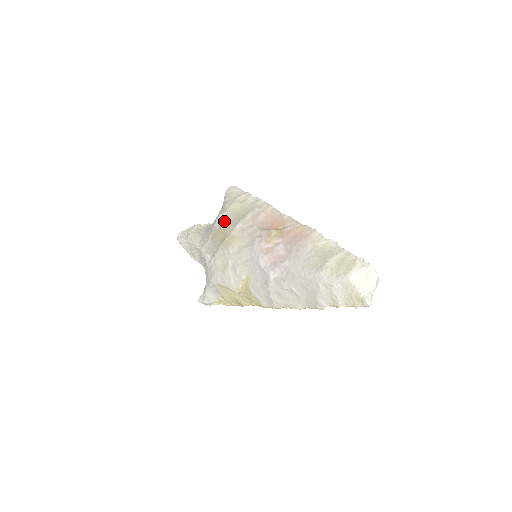
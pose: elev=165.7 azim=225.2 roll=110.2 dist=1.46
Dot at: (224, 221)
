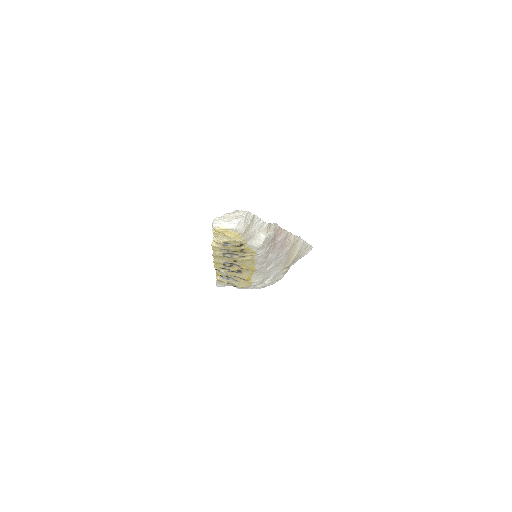
Dot at: occluded
